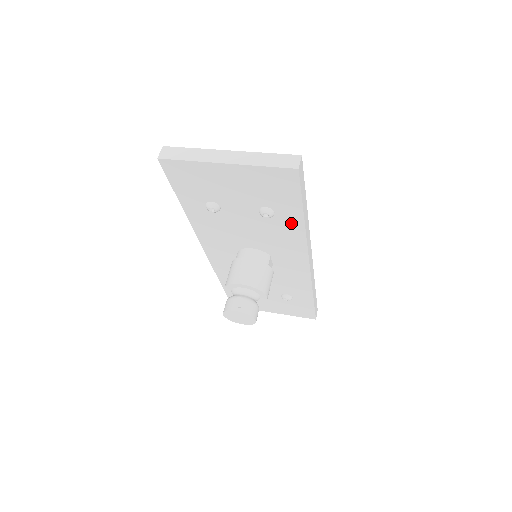
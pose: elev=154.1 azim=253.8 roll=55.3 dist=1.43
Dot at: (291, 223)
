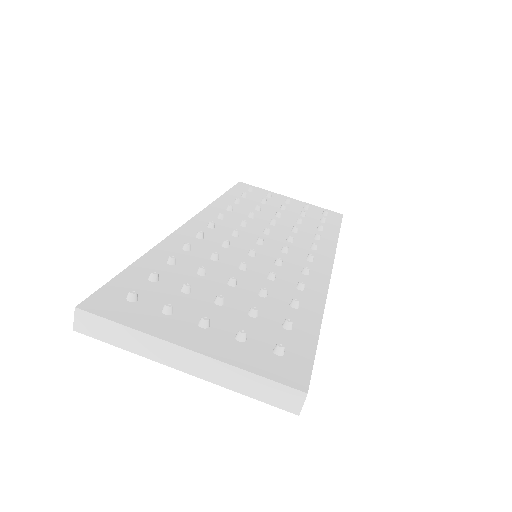
Dot at: occluded
